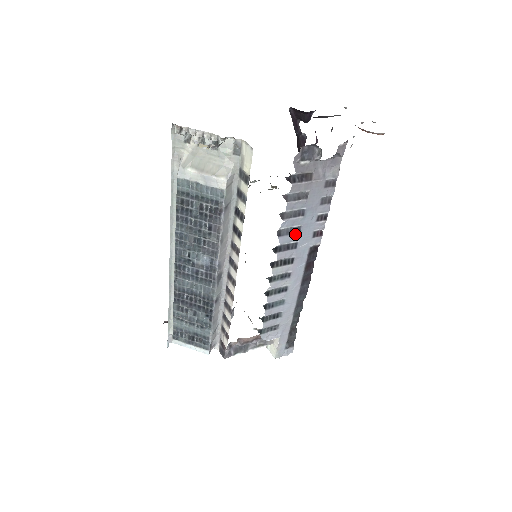
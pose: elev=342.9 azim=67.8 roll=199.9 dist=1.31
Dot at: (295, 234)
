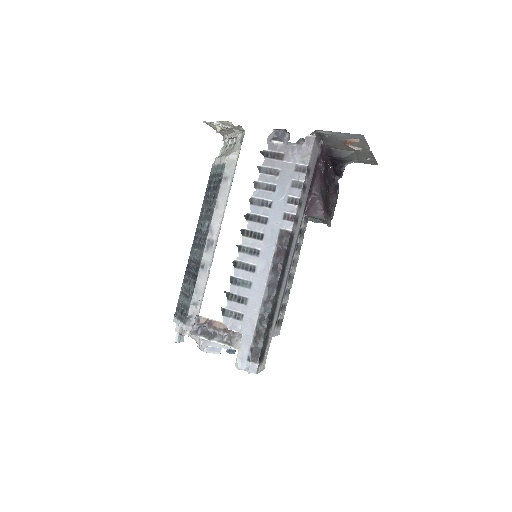
Dot at: (266, 208)
